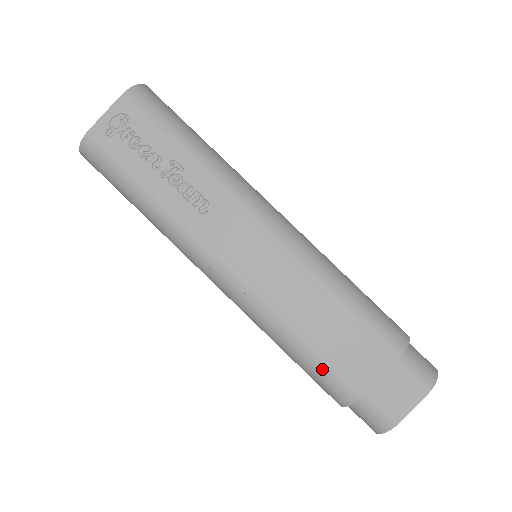
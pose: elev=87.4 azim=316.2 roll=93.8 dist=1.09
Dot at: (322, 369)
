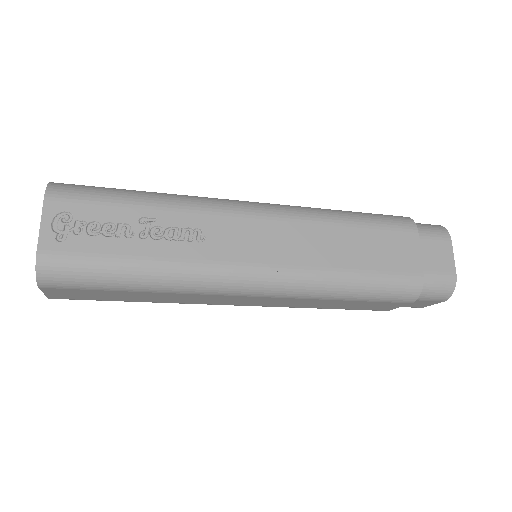
Dot at: (385, 281)
